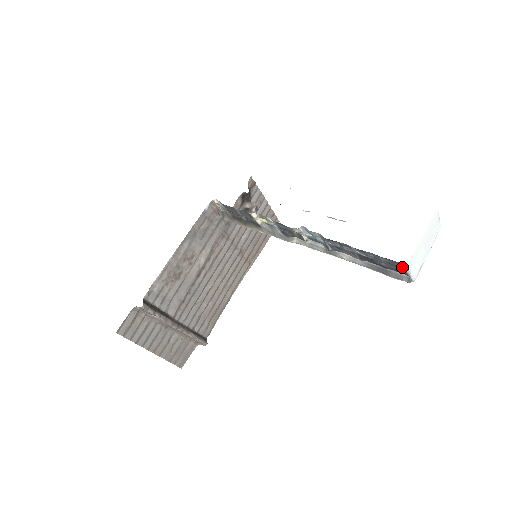
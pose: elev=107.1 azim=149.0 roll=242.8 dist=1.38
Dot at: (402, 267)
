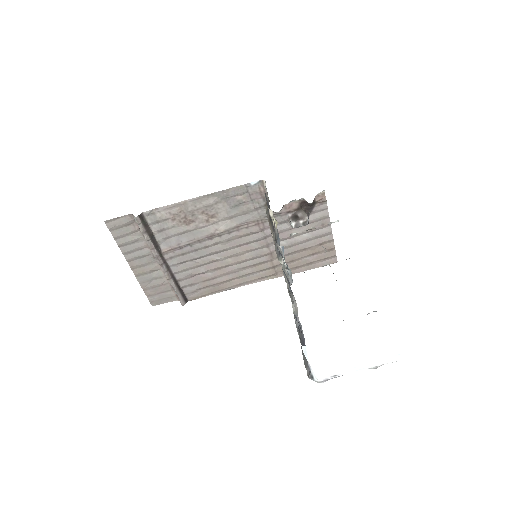
Dot at: (303, 349)
